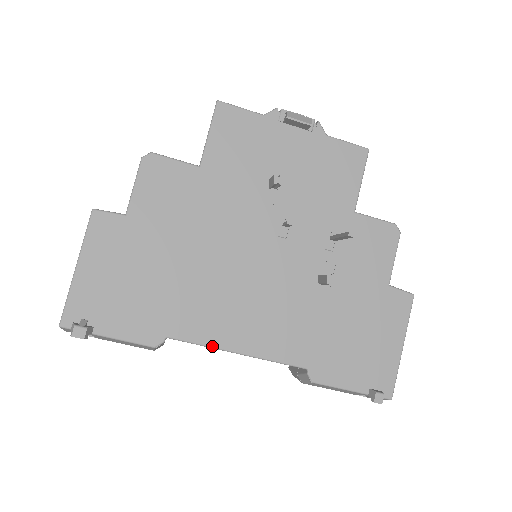
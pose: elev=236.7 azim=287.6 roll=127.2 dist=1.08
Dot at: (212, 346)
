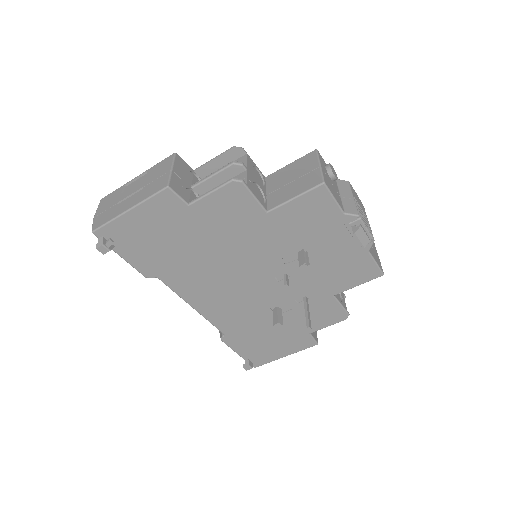
Dot at: (181, 297)
